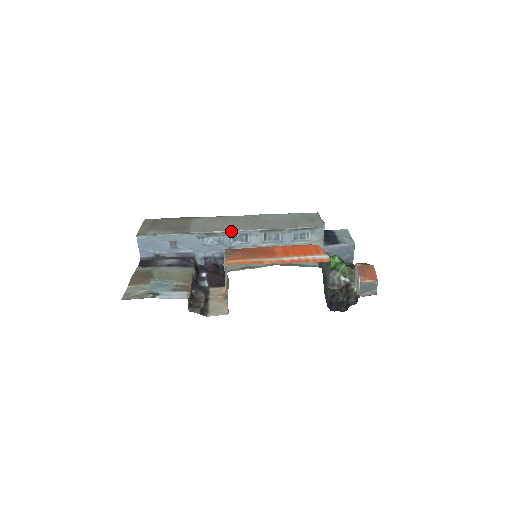
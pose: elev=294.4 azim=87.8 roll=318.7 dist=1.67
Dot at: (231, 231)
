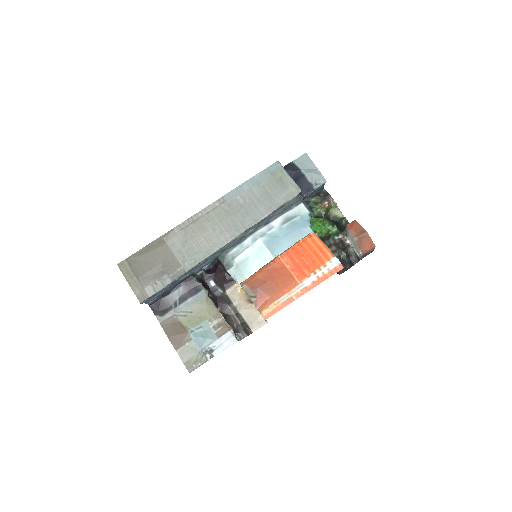
Dot at: (222, 247)
